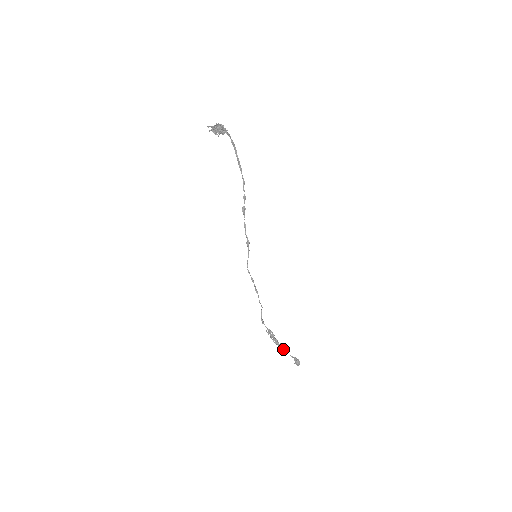
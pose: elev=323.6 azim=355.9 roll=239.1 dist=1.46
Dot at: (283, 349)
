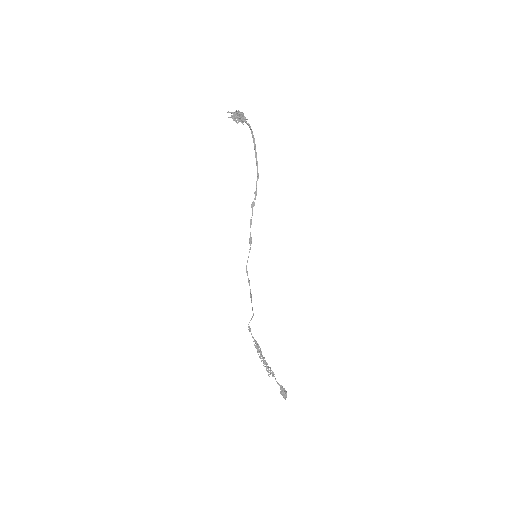
Dot at: (270, 371)
